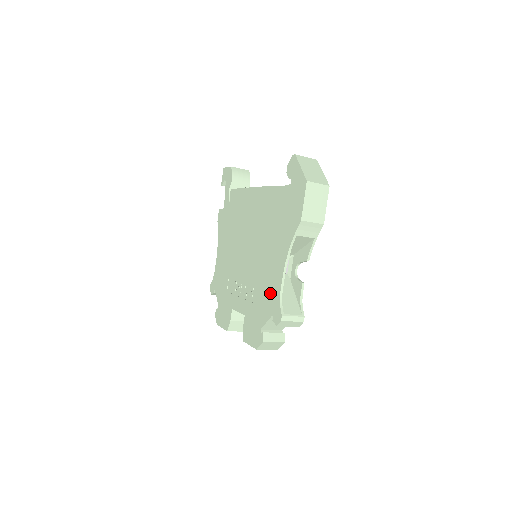
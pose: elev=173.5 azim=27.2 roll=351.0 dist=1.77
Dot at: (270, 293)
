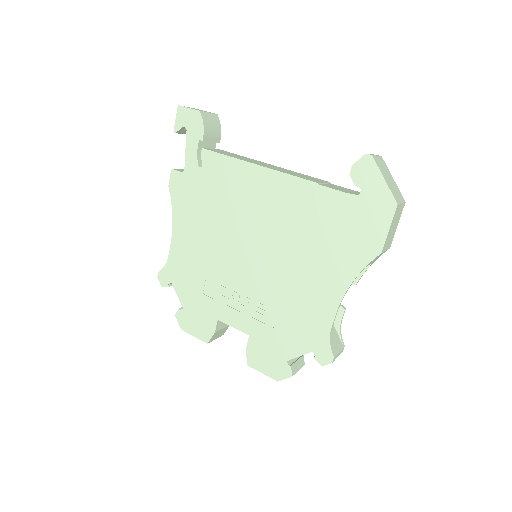
Dot at: (308, 324)
